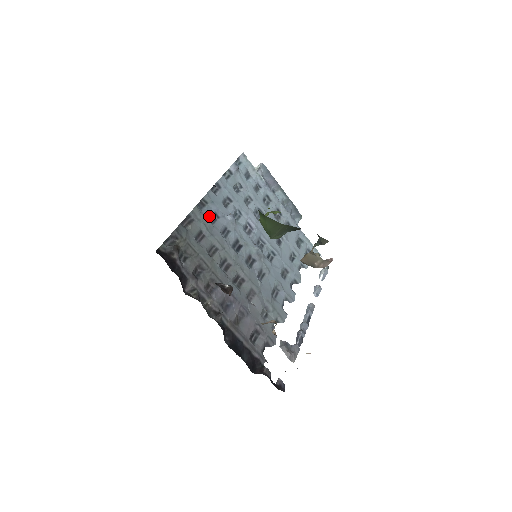
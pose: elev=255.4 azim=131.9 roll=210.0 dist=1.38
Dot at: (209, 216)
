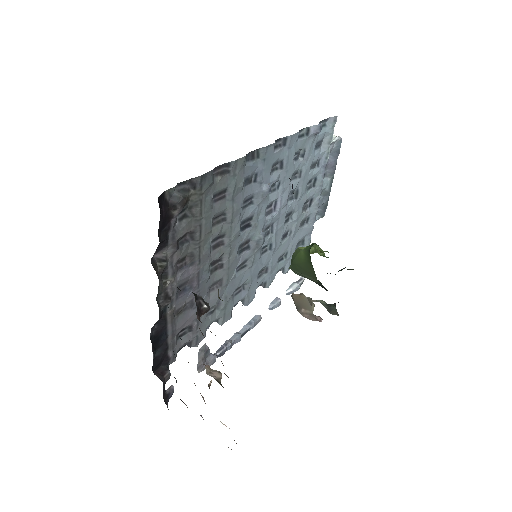
Dot at: (248, 175)
